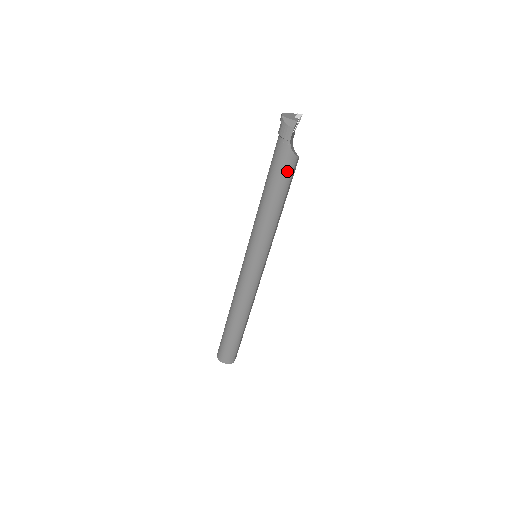
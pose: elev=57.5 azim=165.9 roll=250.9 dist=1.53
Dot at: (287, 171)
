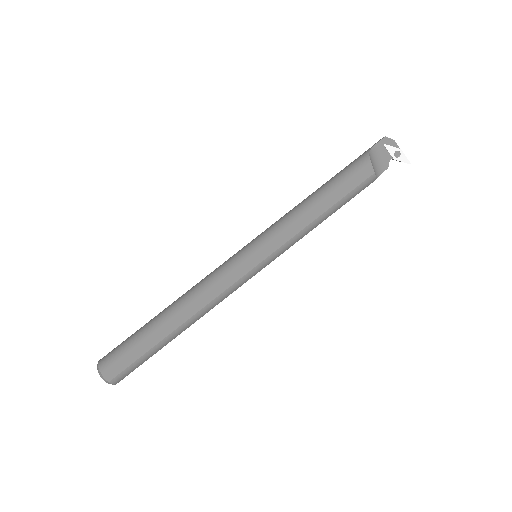
Dot at: (351, 168)
